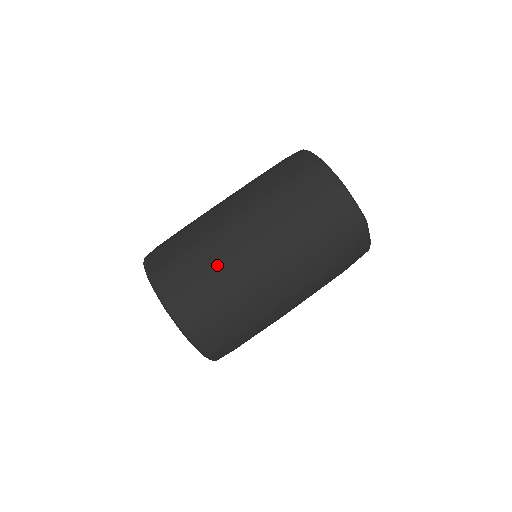
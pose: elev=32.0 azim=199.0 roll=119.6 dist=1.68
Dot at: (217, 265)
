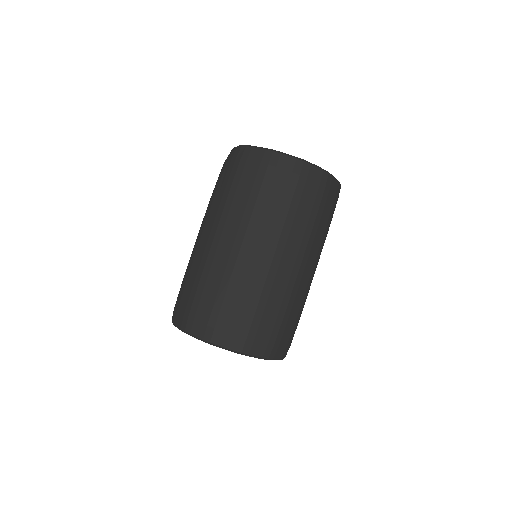
Dot at: (286, 301)
